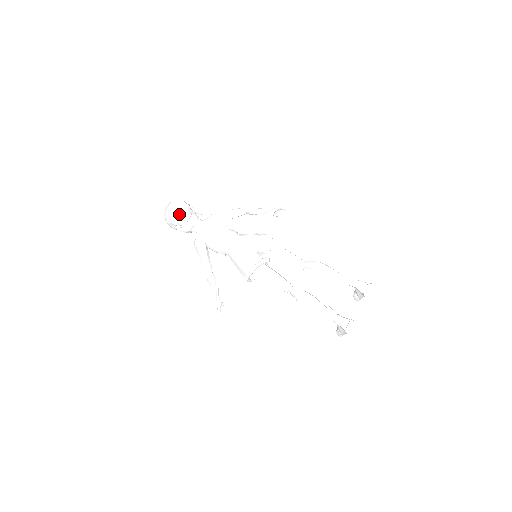
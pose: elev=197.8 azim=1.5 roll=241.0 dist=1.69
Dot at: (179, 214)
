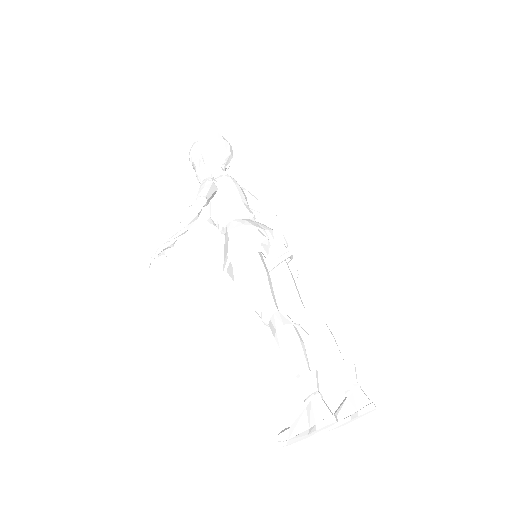
Dot at: (221, 145)
